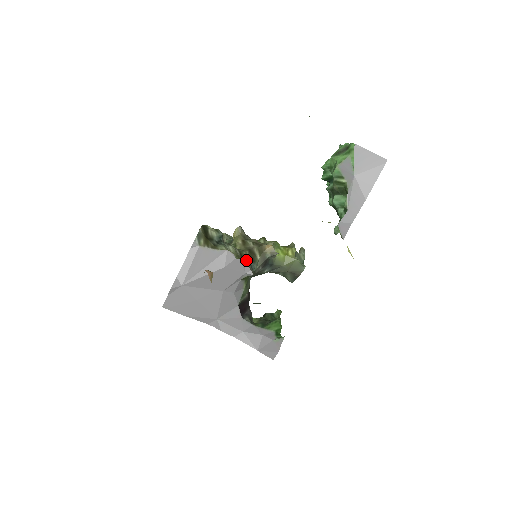
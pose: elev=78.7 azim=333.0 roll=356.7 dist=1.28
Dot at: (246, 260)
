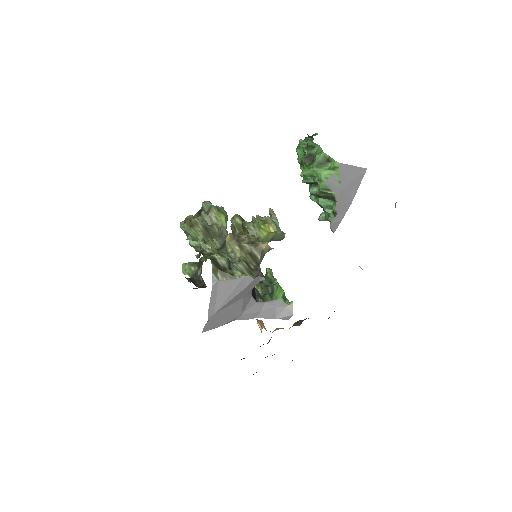
Dot at: (254, 268)
